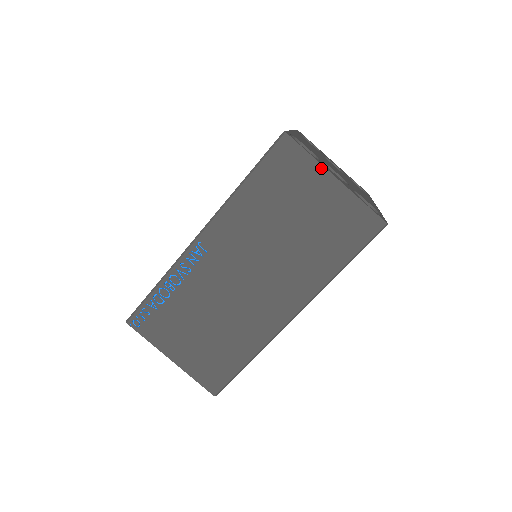
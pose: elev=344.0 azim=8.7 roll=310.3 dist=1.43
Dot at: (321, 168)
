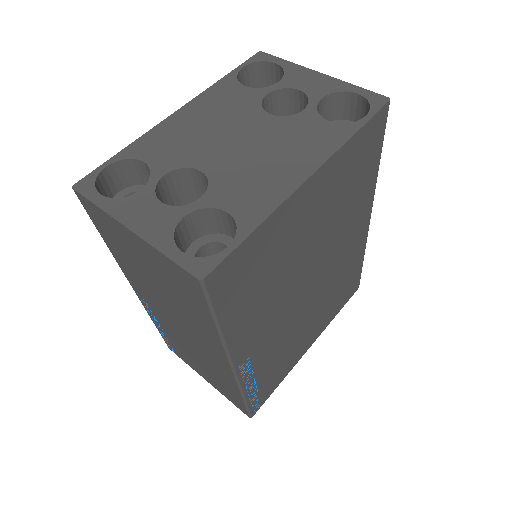
Dot at: (114, 220)
